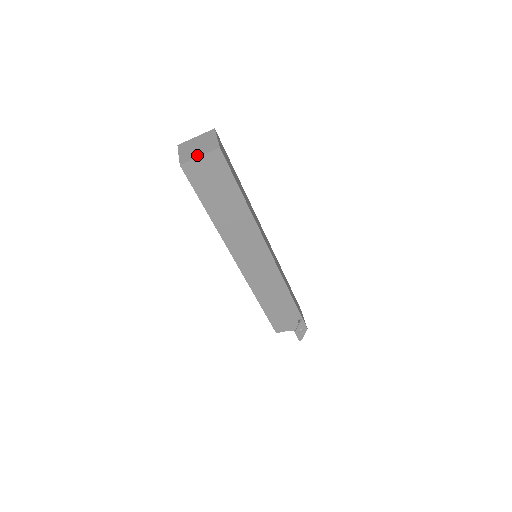
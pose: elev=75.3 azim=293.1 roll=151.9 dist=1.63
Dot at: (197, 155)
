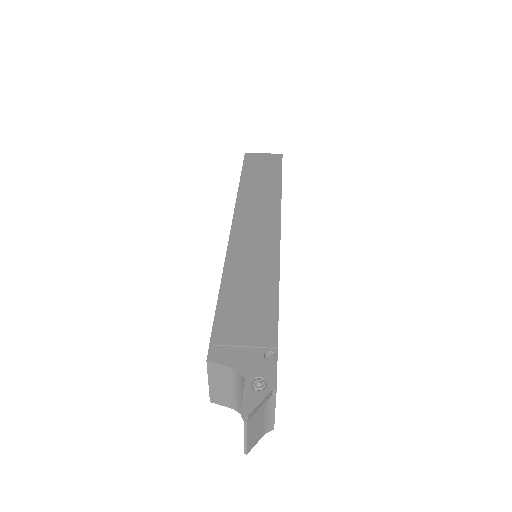
Dot at: occluded
